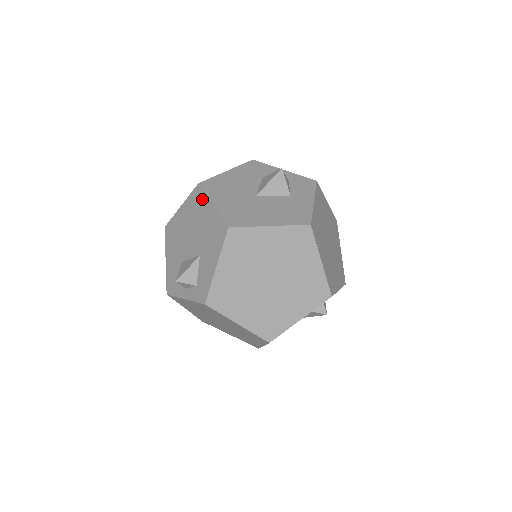
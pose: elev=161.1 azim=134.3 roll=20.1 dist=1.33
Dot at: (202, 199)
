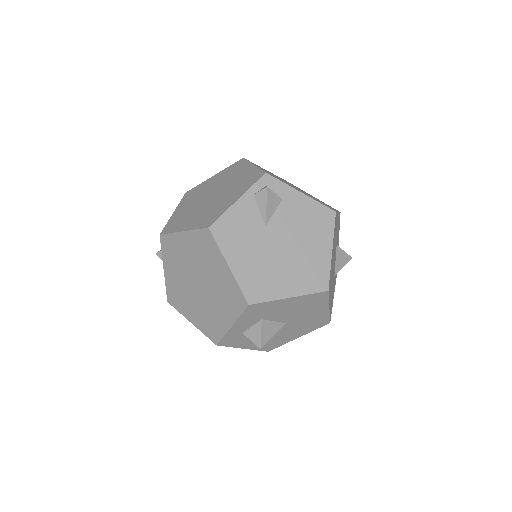
Dot at: occluded
